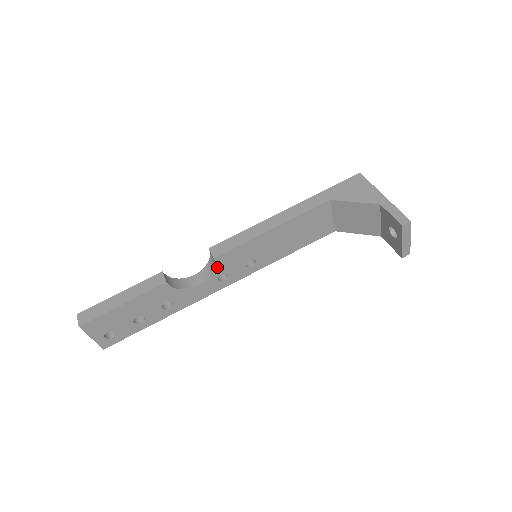
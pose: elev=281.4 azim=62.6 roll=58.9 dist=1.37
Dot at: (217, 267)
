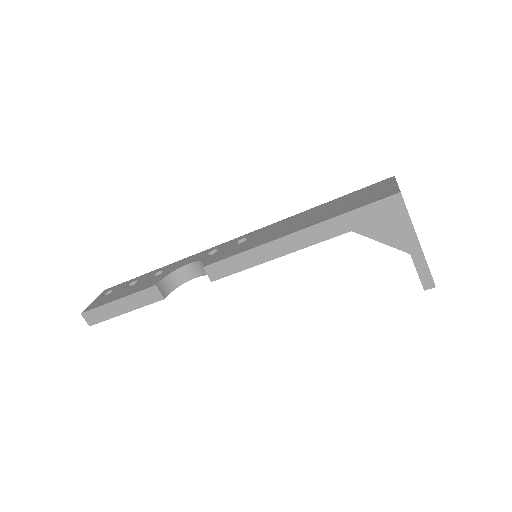
Dot at: occluded
